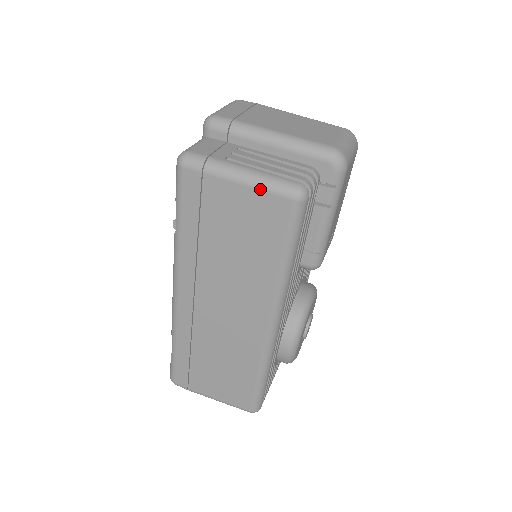
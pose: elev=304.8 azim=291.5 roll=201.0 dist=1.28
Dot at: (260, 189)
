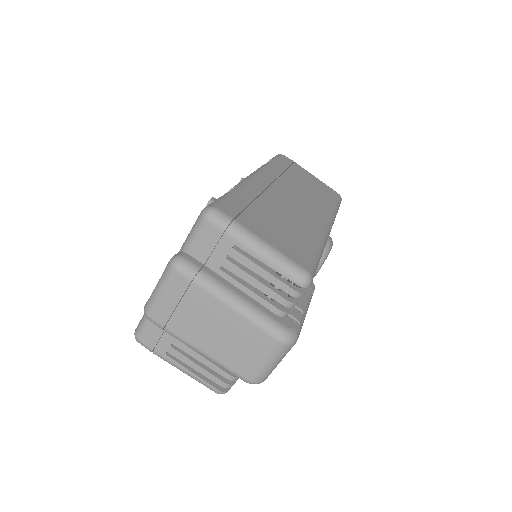
Dot at: occluded
